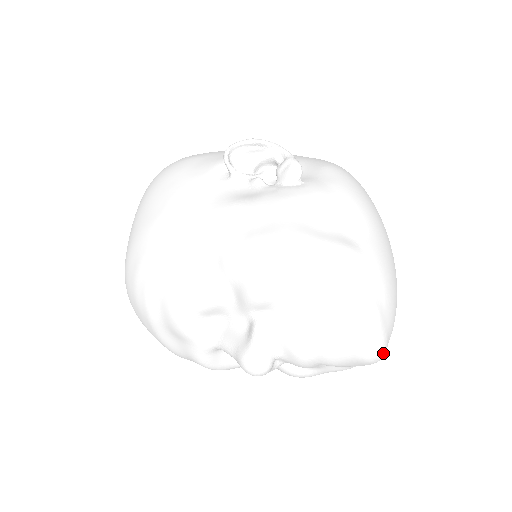
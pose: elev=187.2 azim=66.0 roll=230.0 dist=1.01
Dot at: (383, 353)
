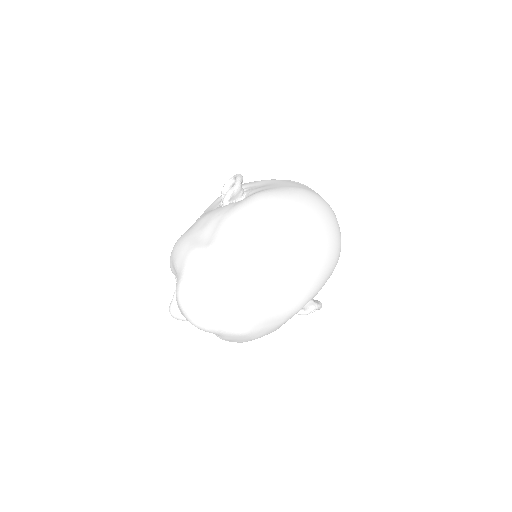
Dot at: (199, 322)
